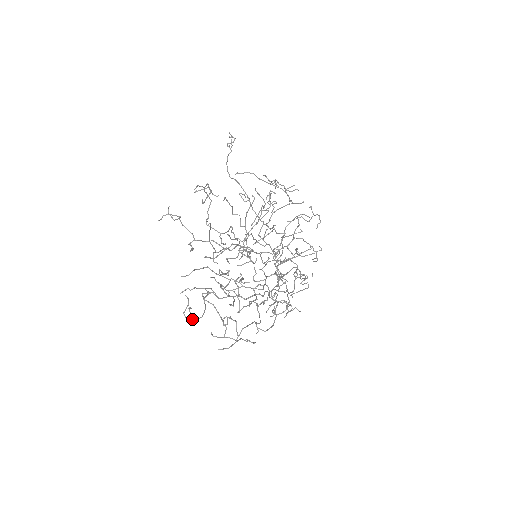
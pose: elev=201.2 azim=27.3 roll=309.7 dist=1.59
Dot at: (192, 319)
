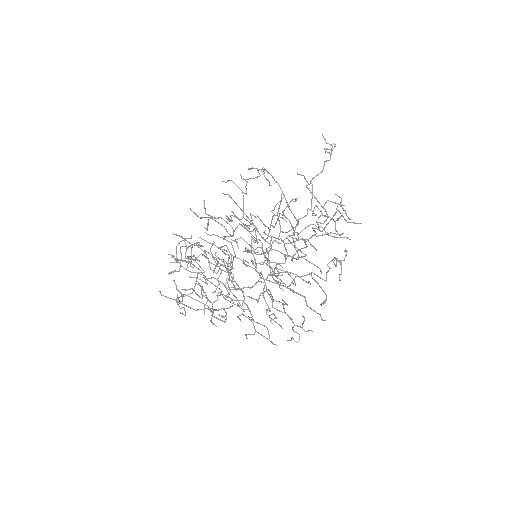
Dot at: occluded
